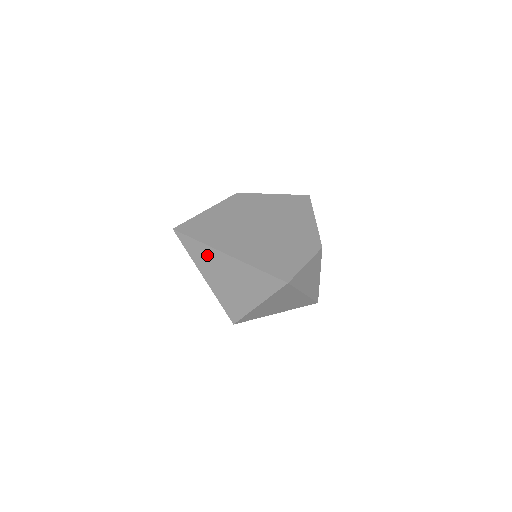
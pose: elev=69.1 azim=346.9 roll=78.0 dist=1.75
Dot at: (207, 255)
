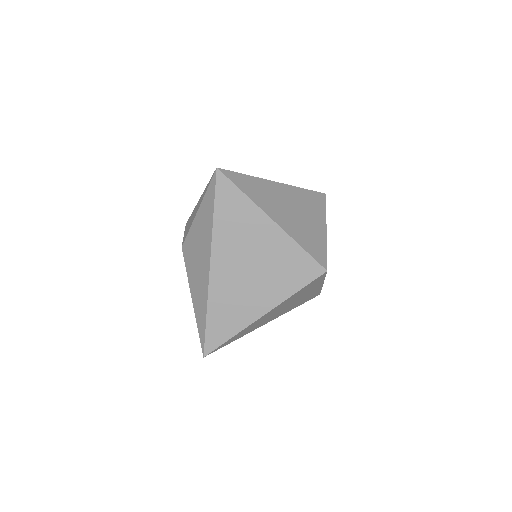
Dot at: (261, 189)
